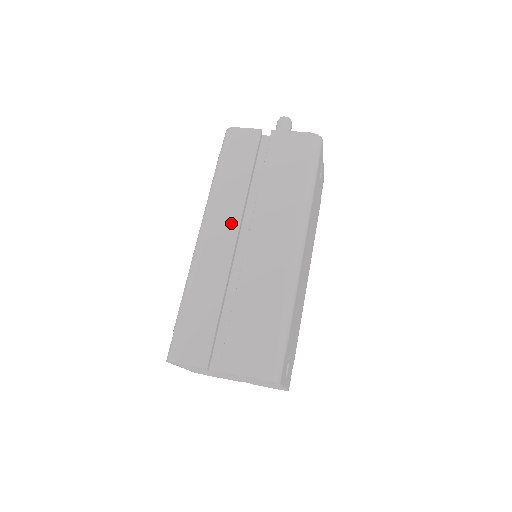
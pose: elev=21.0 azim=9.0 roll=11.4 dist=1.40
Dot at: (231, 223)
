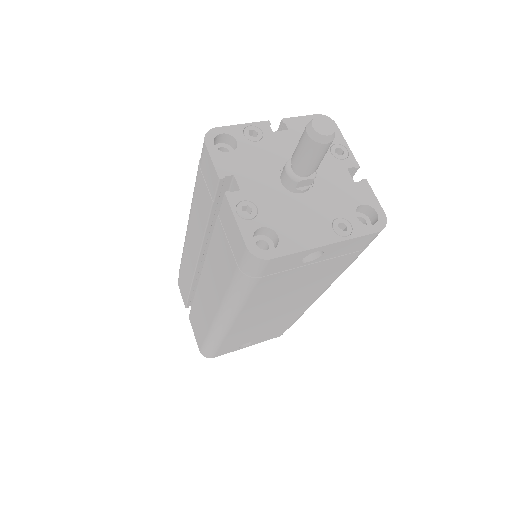
Dot at: (196, 246)
